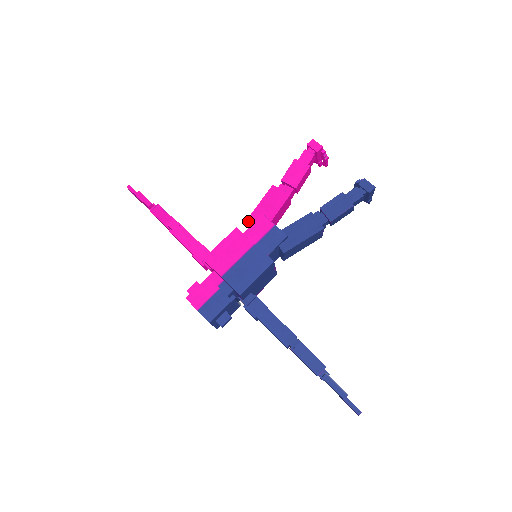
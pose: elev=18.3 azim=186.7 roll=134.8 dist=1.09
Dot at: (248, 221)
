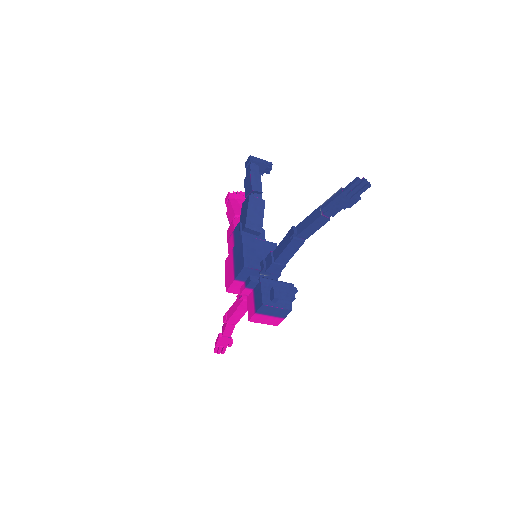
Dot at: occluded
